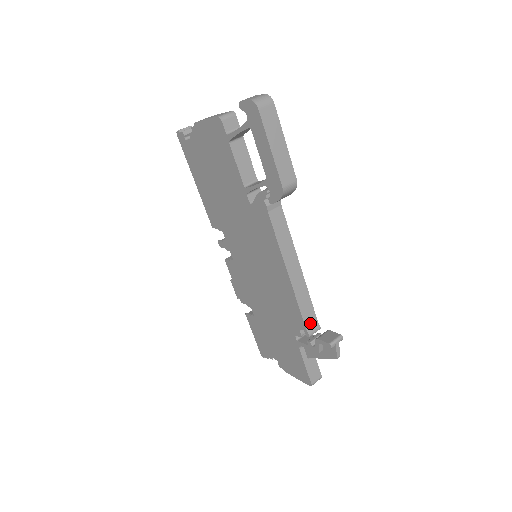
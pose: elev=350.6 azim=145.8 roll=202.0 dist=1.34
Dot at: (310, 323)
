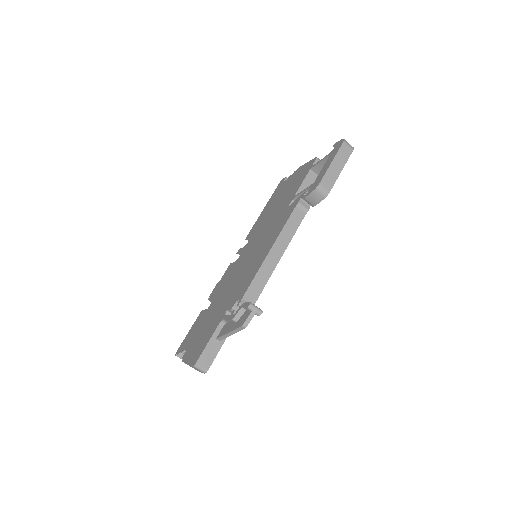
Dot at: (249, 298)
